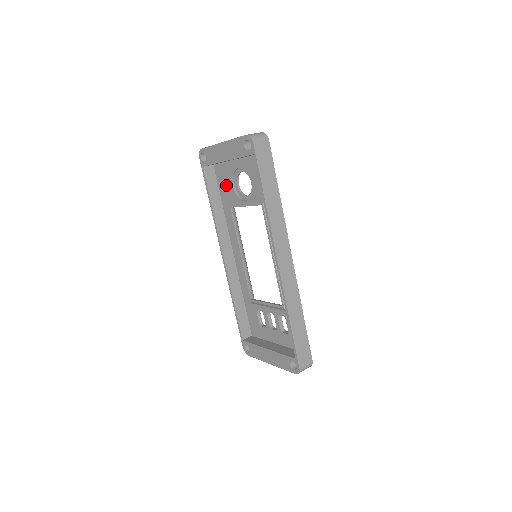
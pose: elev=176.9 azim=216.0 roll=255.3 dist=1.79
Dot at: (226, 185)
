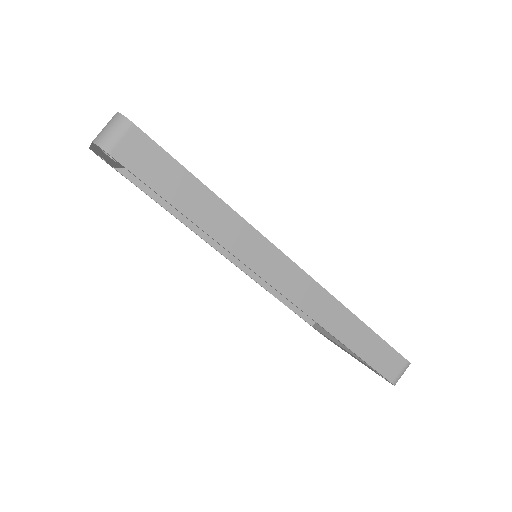
Dot at: occluded
